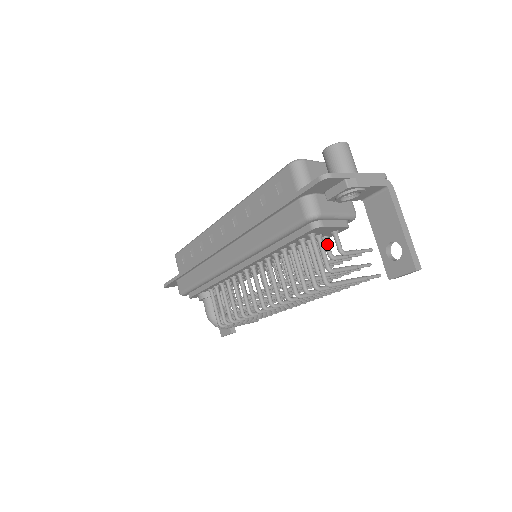
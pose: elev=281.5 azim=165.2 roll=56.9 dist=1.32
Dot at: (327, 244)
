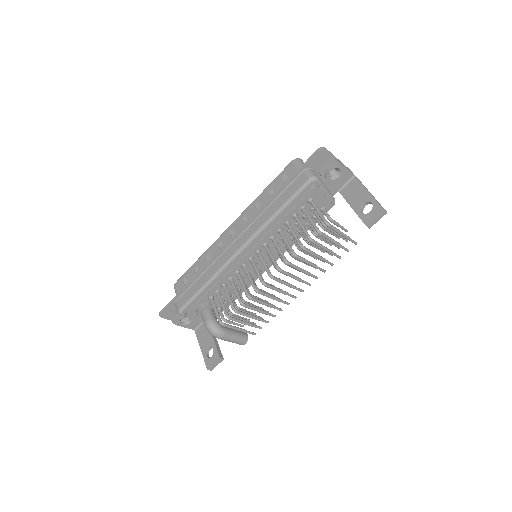
Dot at: occluded
